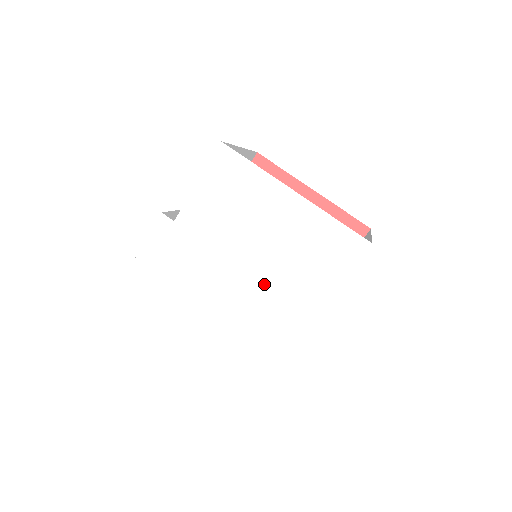
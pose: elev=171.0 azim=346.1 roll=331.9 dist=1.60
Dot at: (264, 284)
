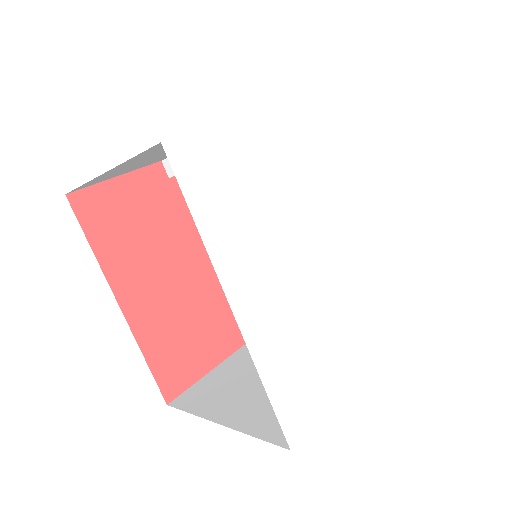
Dot at: (343, 288)
